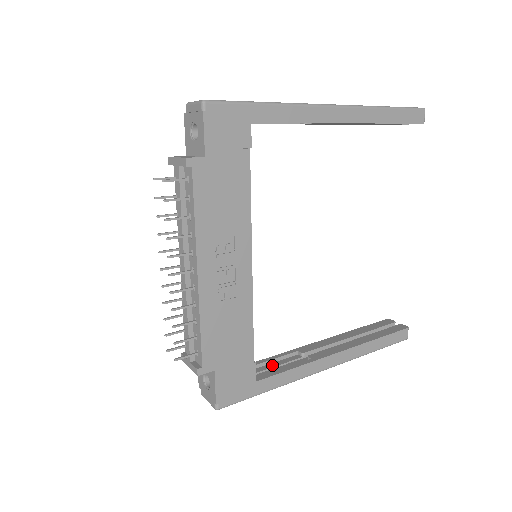
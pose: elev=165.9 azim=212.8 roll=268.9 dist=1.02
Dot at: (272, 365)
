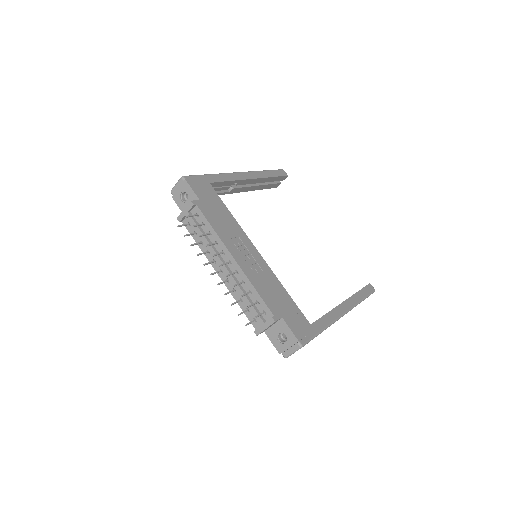
Dot at: occluded
